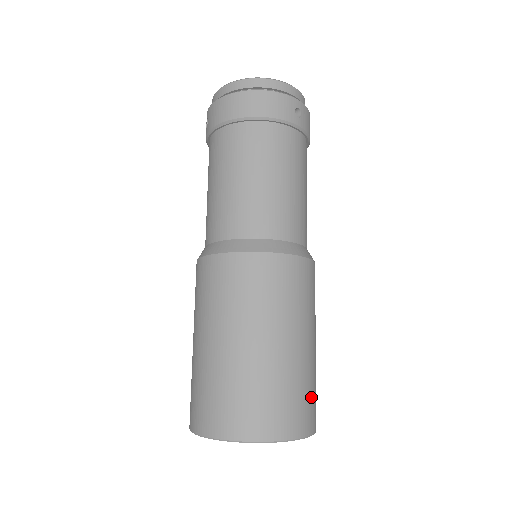
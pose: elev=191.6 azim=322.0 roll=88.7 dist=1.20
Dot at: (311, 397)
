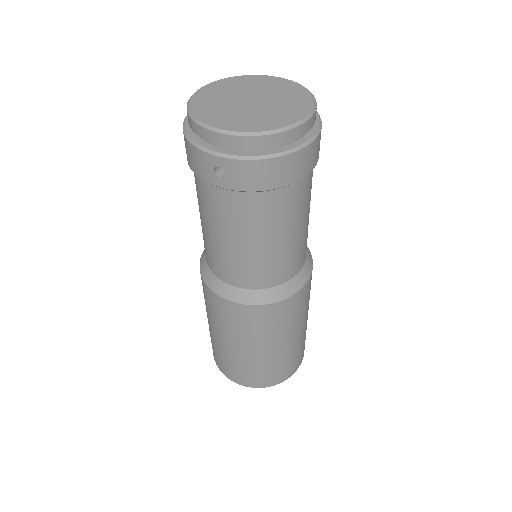
Dot at: occluded
